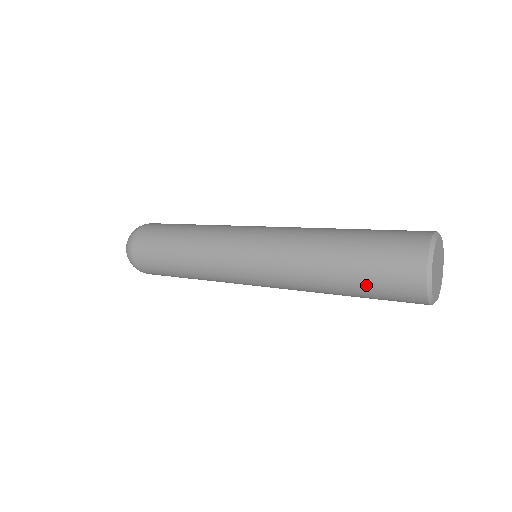
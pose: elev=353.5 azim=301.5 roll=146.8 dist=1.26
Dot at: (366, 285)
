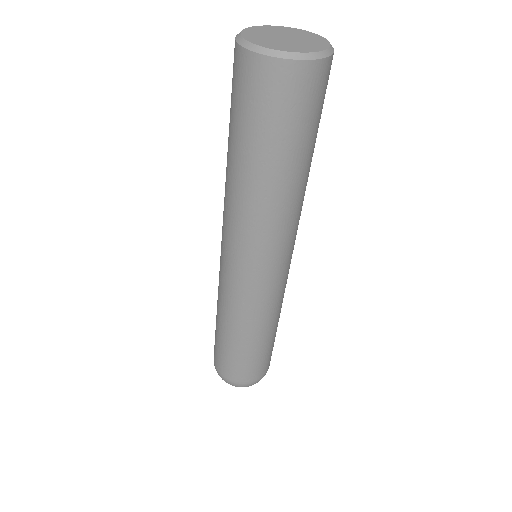
Dot at: (250, 133)
